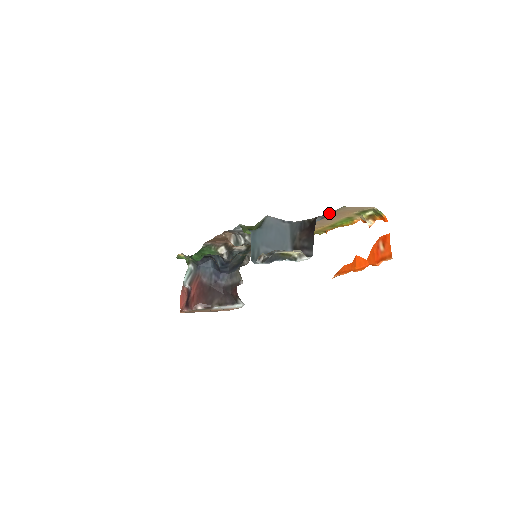
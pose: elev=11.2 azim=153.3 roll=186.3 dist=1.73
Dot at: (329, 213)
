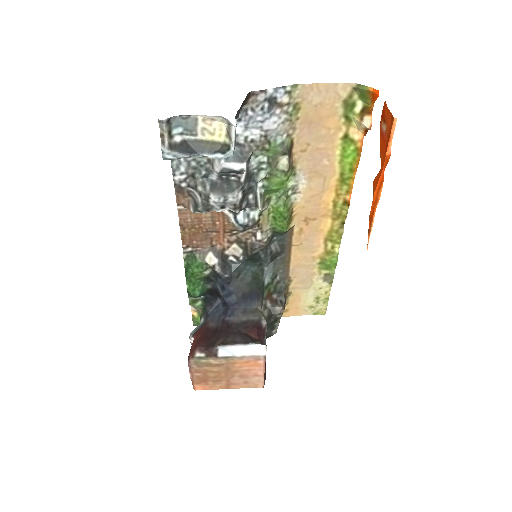
Dot at: (274, 93)
